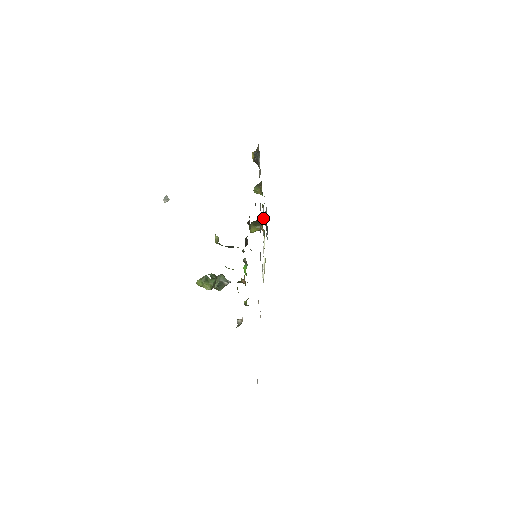
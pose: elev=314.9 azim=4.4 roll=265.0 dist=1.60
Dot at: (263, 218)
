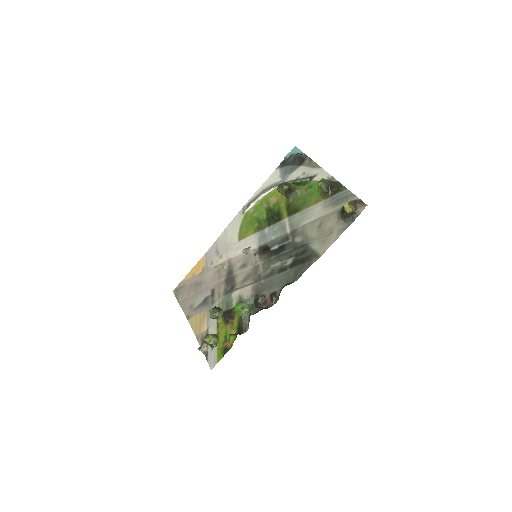
Dot at: (299, 181)
